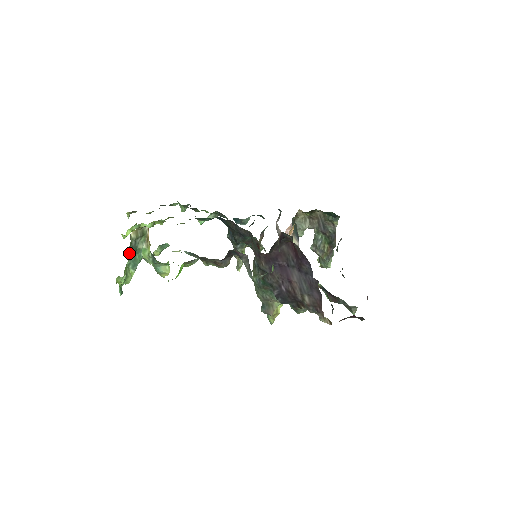
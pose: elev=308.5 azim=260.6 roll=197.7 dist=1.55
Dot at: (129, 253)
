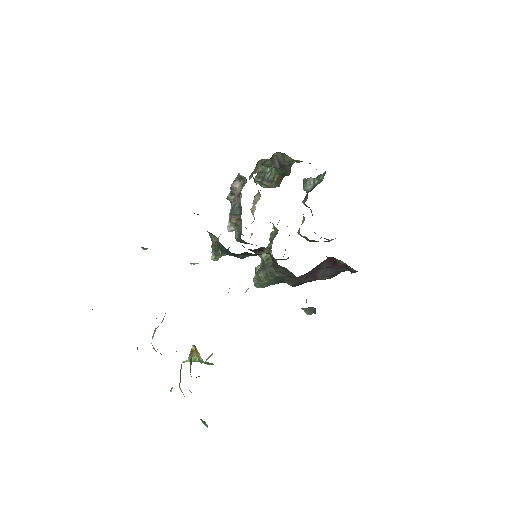
Dot at: occluded
